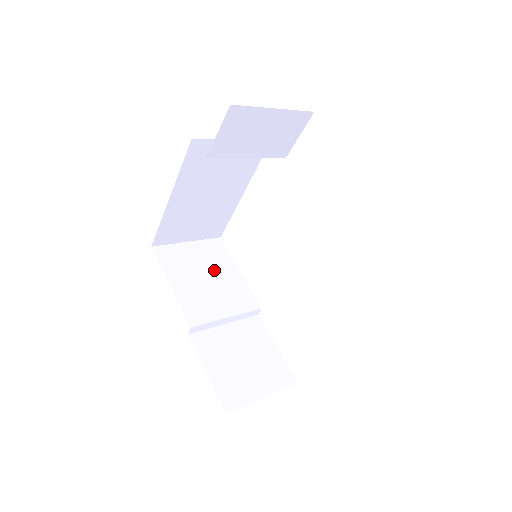
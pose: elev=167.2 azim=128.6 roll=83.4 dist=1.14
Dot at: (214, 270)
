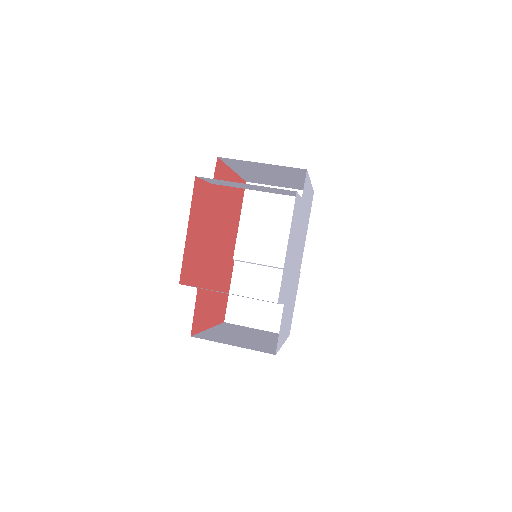
Dot at: (284, 222)
